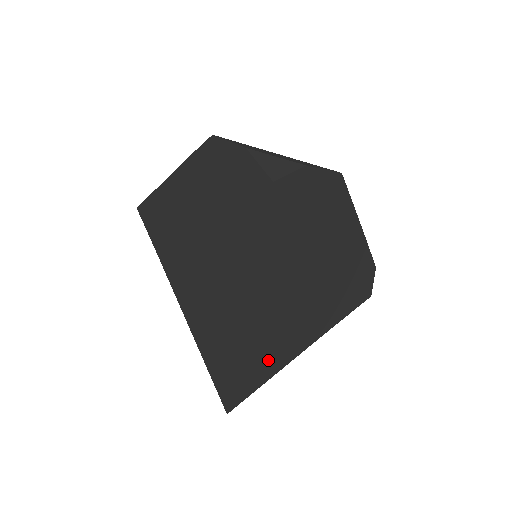
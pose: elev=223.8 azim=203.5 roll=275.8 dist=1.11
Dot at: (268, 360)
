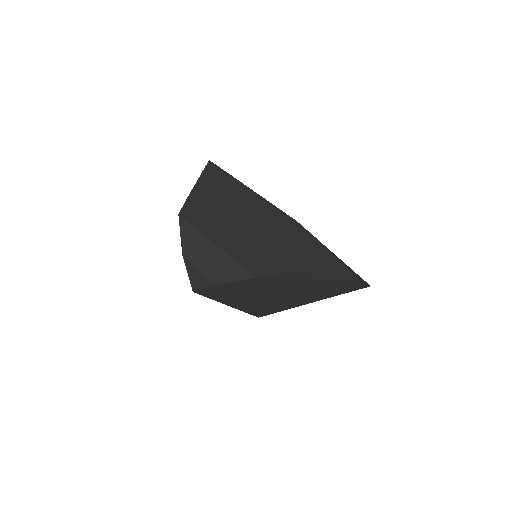
Dot at: (273, 309)
